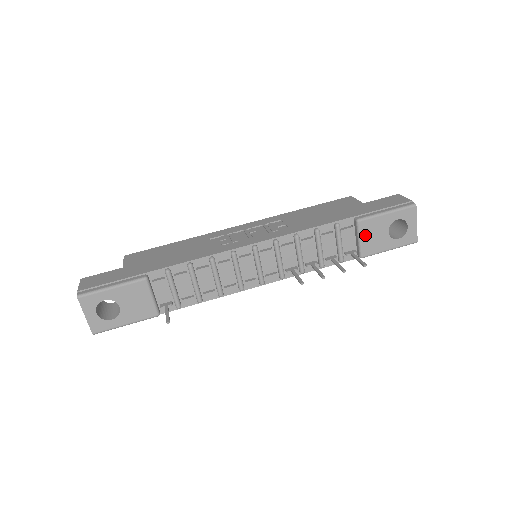
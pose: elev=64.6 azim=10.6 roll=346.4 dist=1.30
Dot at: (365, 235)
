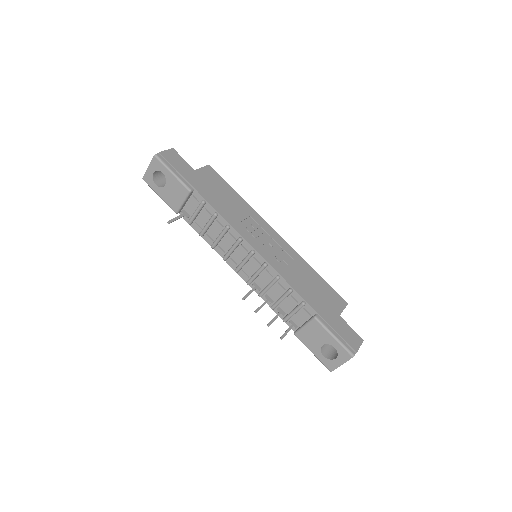
Dot at: (309, 328)
